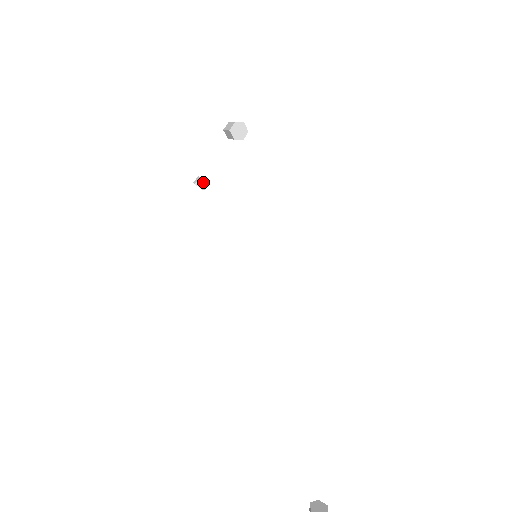
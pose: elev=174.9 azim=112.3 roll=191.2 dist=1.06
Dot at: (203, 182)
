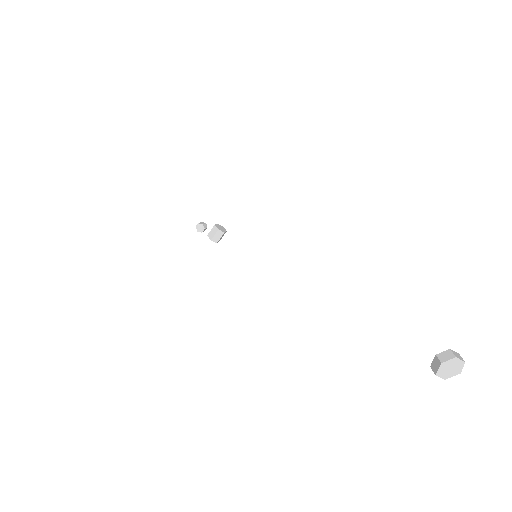
Dot at: (204, 223)
